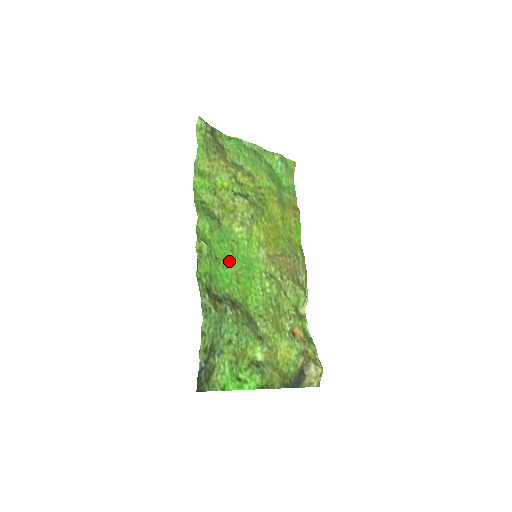
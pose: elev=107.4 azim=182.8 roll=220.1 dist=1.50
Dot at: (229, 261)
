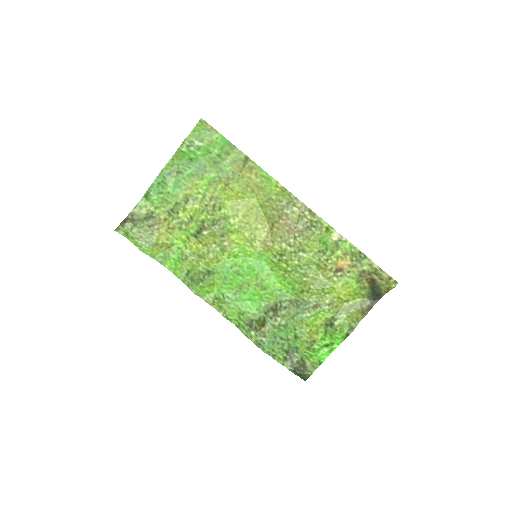
Dot at: (244, 284)
